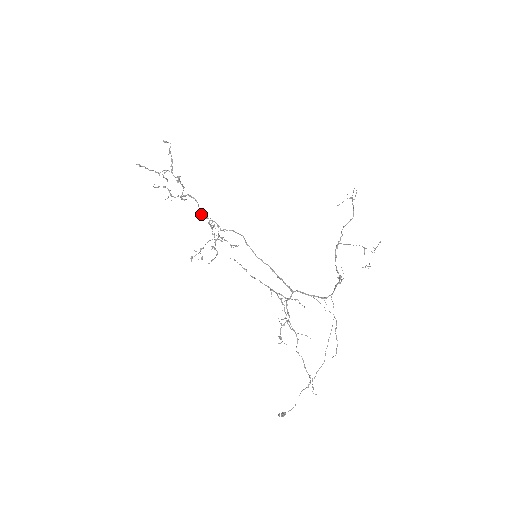
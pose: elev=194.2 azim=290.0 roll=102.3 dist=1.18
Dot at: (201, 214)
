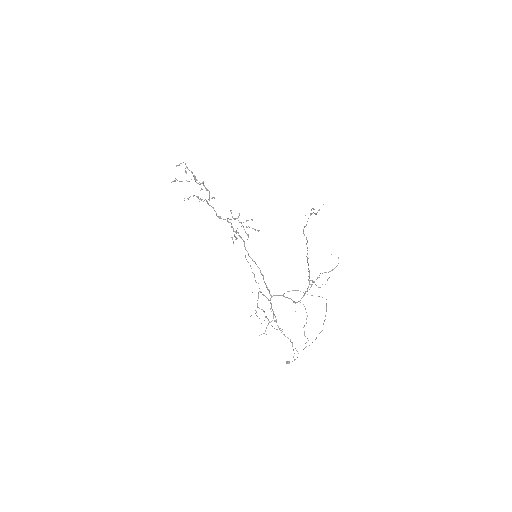
Dot at: (219, 218)
